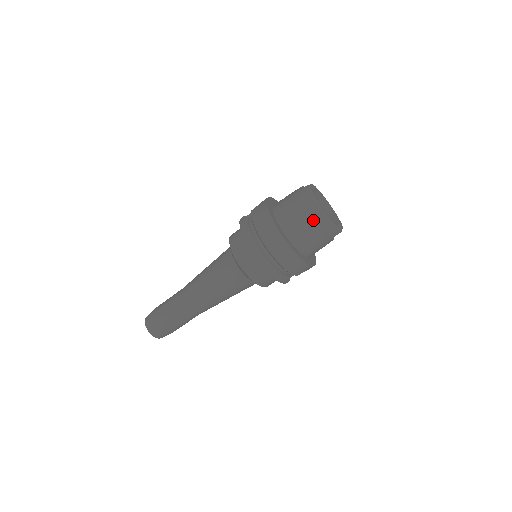
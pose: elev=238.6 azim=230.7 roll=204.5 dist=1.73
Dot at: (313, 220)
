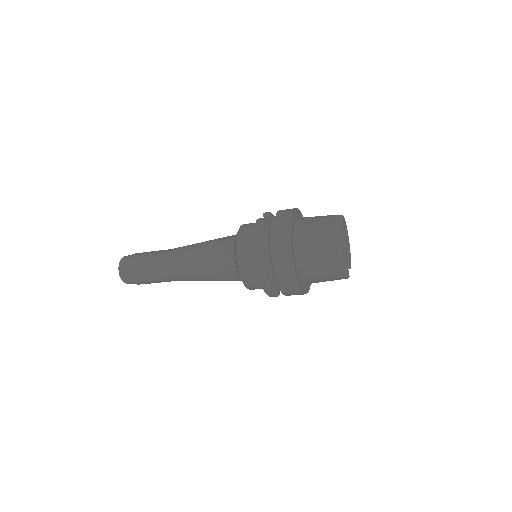
Dot at: (329, 262)
